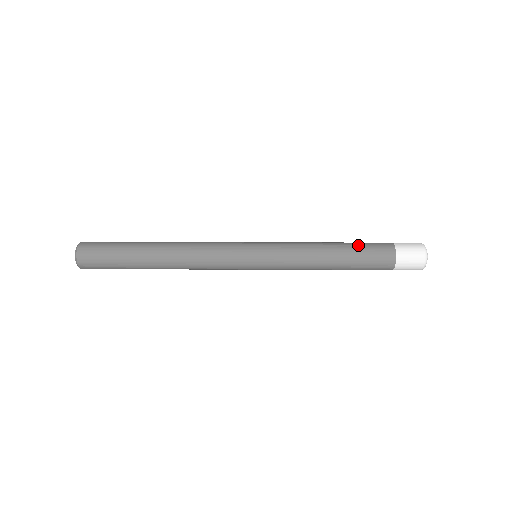
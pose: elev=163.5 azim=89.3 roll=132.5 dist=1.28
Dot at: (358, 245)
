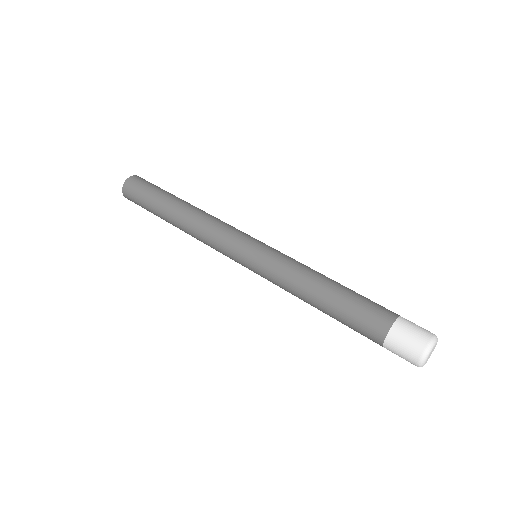
Dot at: (353, 299)
